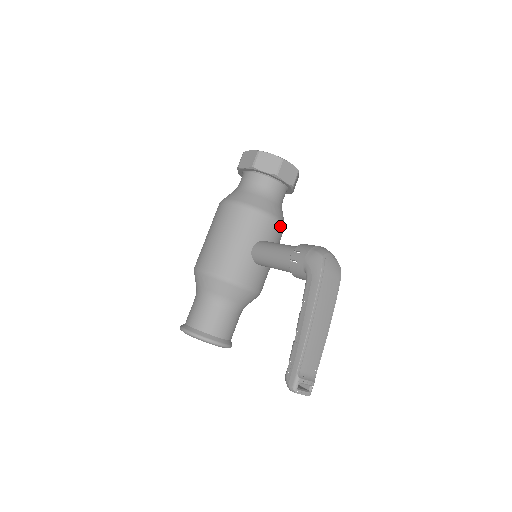
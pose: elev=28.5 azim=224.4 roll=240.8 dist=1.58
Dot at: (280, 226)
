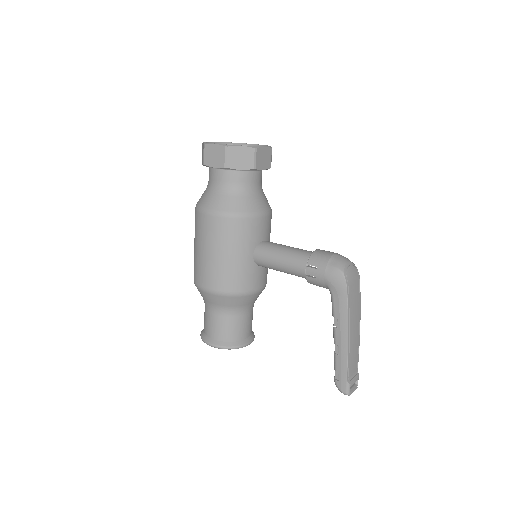
Dot at: (270, 216)
